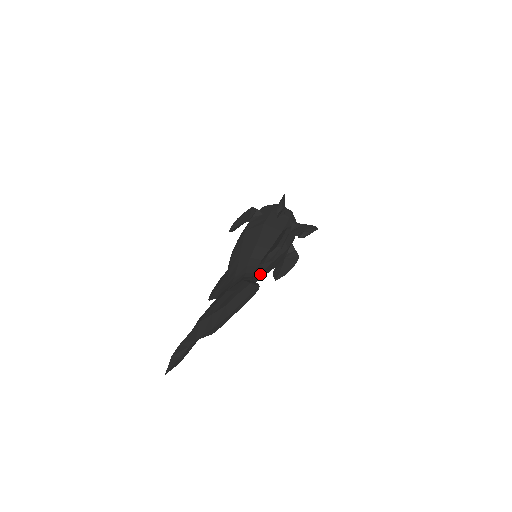
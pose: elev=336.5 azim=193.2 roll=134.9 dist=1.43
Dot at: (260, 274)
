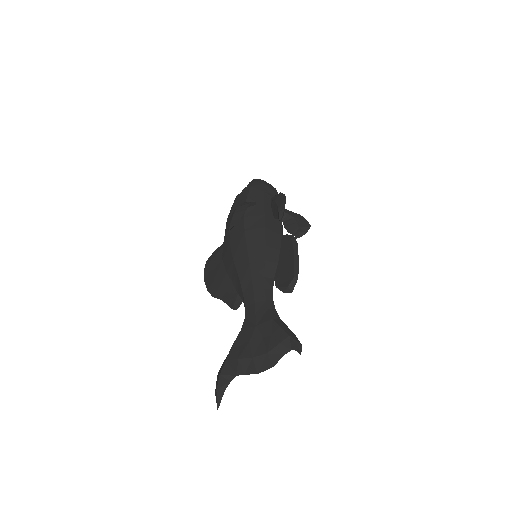
Dot at: occluded
